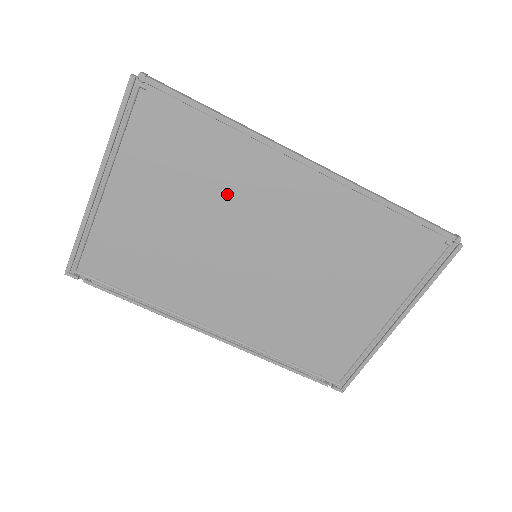
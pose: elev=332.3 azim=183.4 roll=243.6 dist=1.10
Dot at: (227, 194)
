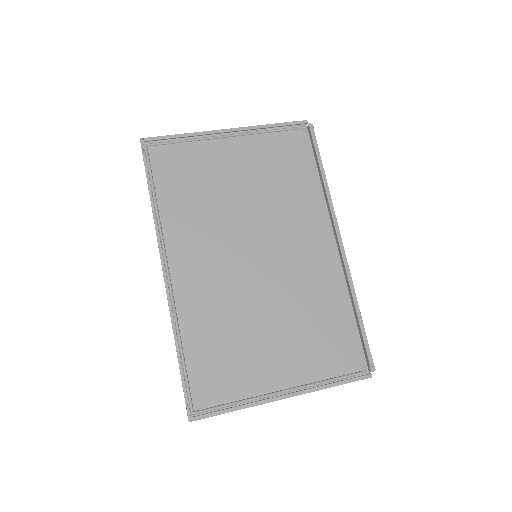
Dot at: (282, 209)
